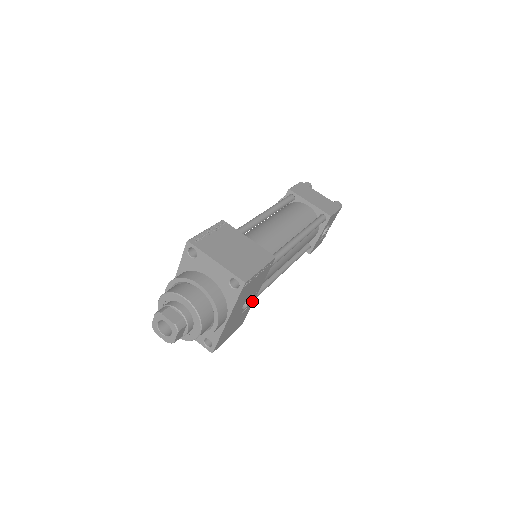
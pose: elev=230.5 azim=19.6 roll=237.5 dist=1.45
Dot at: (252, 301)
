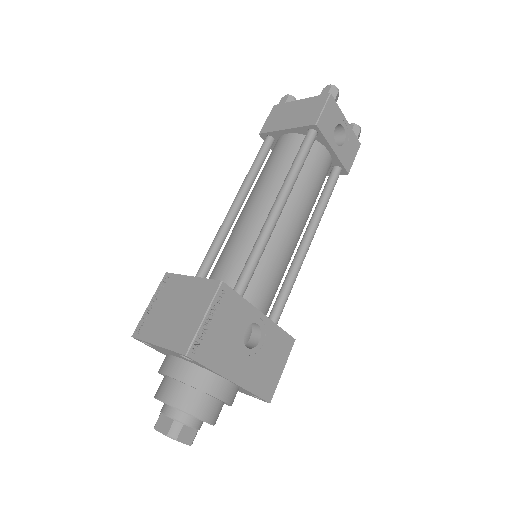
Dot at: (266, 323)
